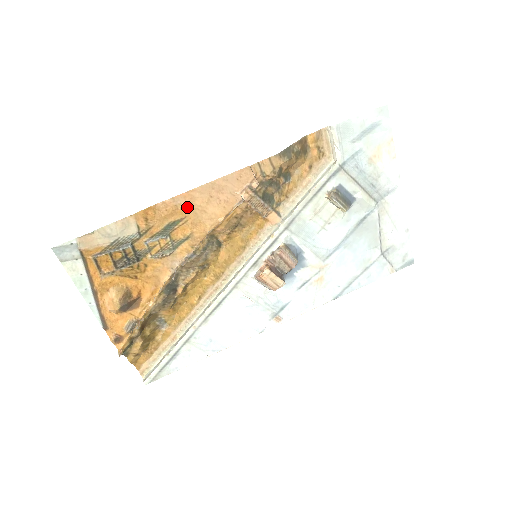
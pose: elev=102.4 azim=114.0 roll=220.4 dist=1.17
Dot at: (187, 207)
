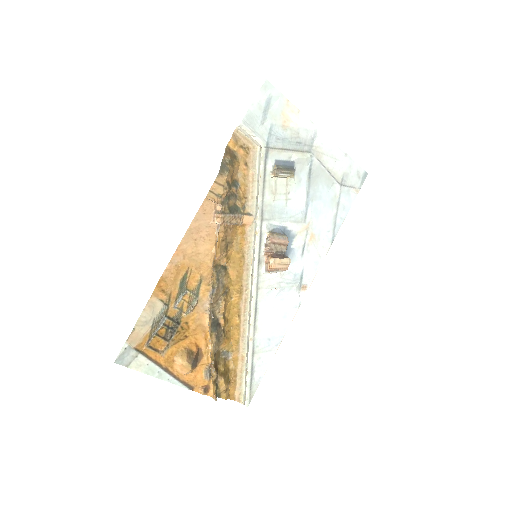
Dot at: (184, 260)
